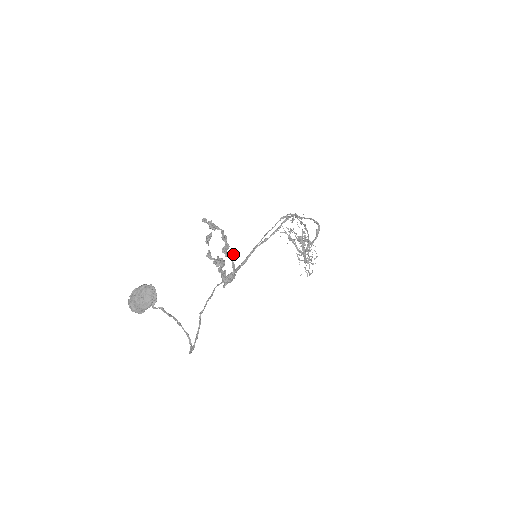
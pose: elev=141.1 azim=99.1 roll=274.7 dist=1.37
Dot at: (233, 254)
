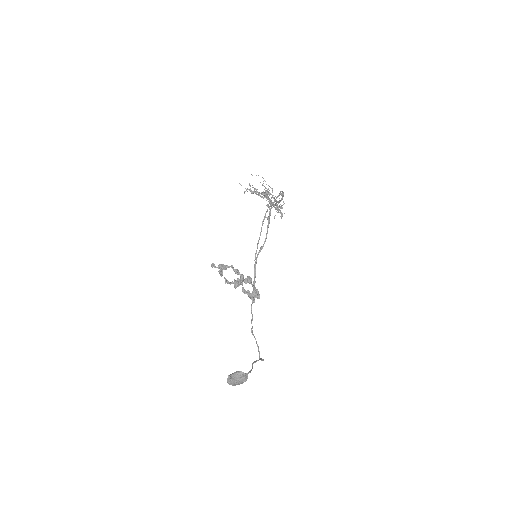
Dot at: (251, 282)
